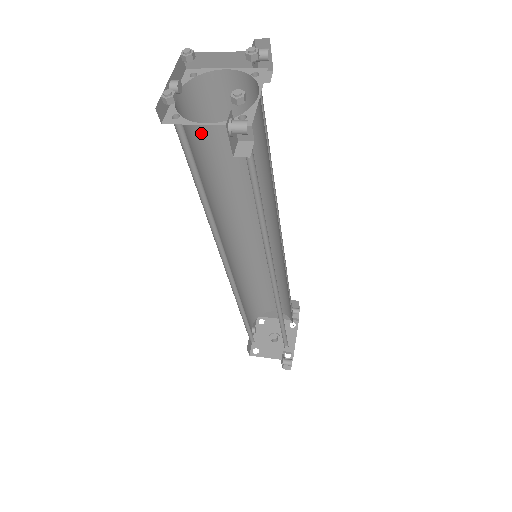
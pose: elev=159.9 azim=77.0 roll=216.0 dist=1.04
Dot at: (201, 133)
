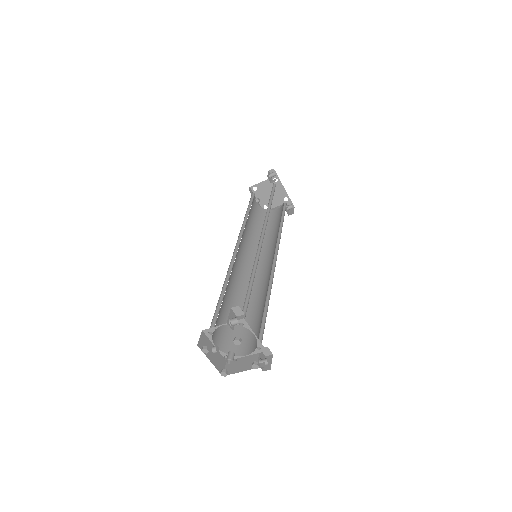
Dot at: (258, 220)
